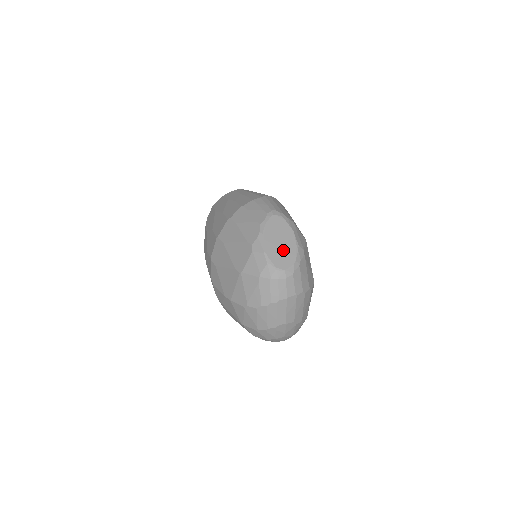
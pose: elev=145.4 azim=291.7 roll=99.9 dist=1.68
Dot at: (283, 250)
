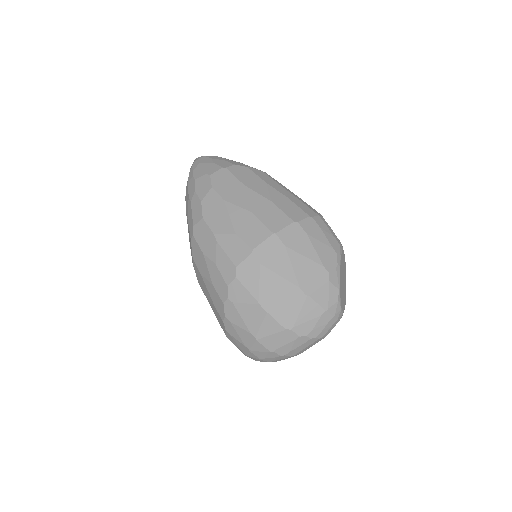
Dot at: (344, 290)
